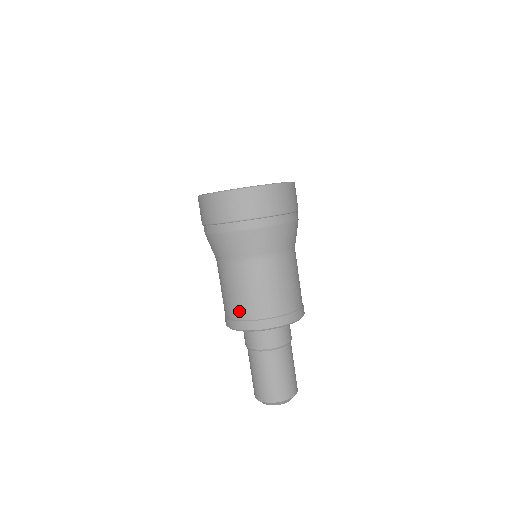
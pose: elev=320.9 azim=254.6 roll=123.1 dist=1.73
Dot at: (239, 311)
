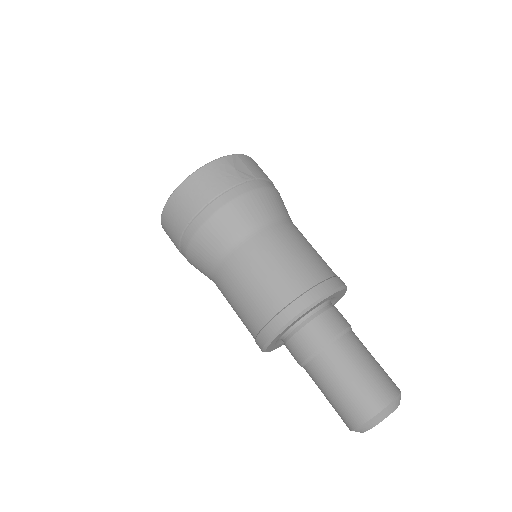
Dot at: (290, 287)
